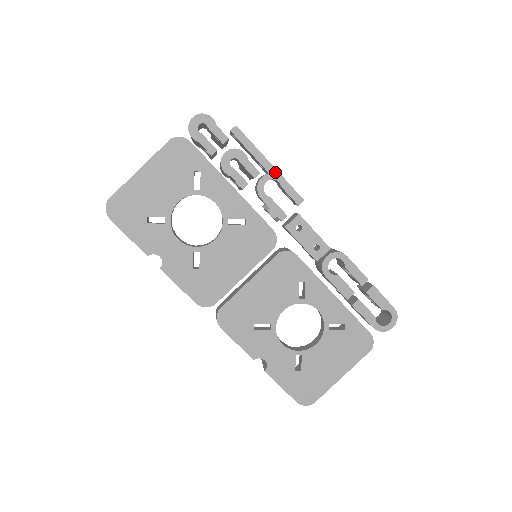
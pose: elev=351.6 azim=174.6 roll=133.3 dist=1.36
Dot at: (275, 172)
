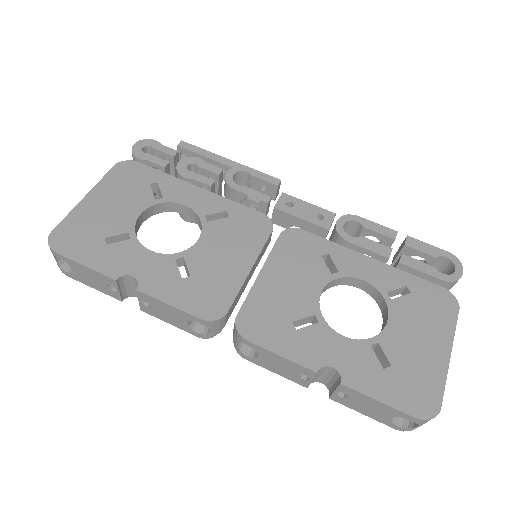
Dot at: (238, 165)
